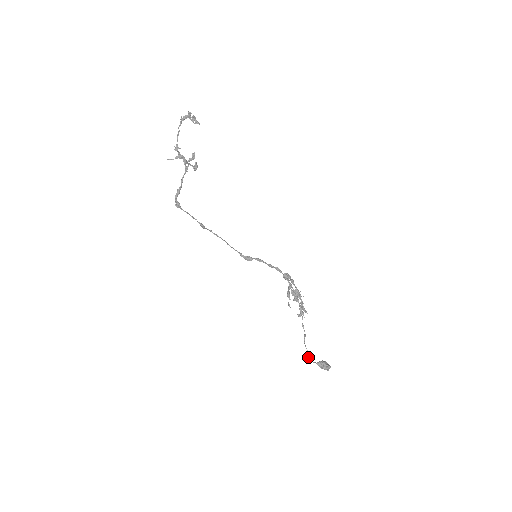
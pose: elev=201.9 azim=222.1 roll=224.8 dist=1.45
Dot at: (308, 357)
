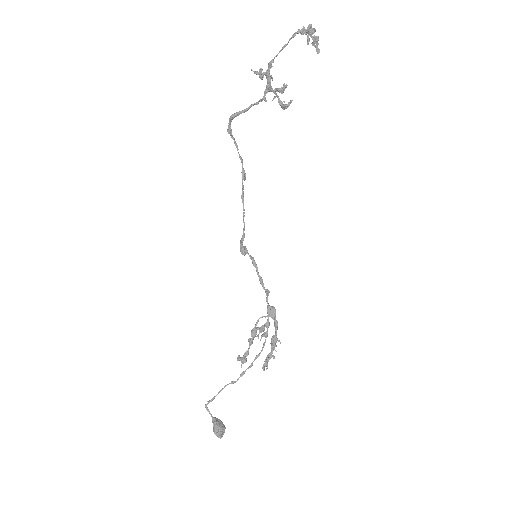
Dot at: (209, 400)
